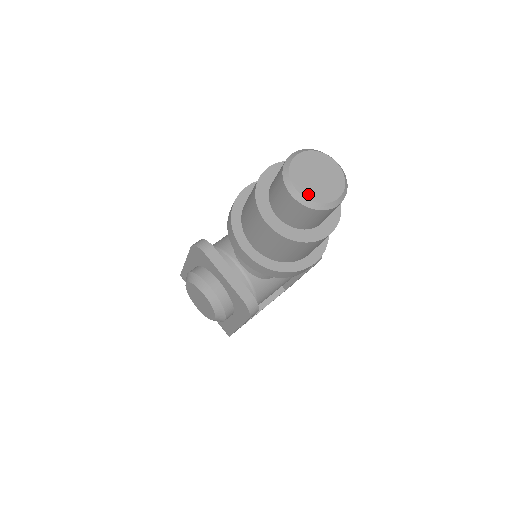
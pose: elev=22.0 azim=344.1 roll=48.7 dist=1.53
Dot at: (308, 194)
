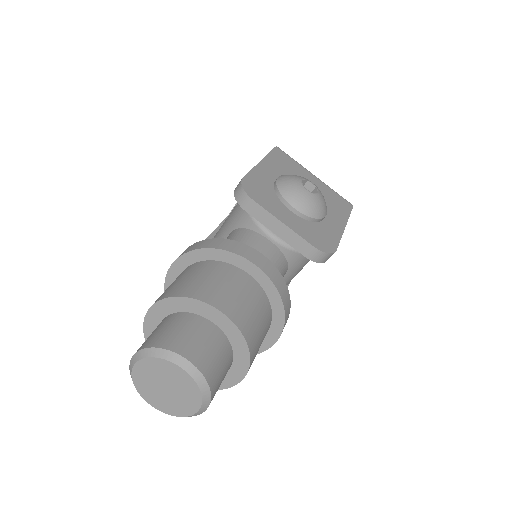
Dot at: (164, 408)
